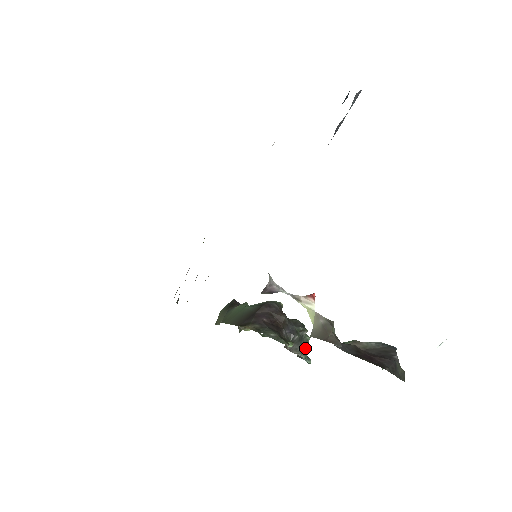
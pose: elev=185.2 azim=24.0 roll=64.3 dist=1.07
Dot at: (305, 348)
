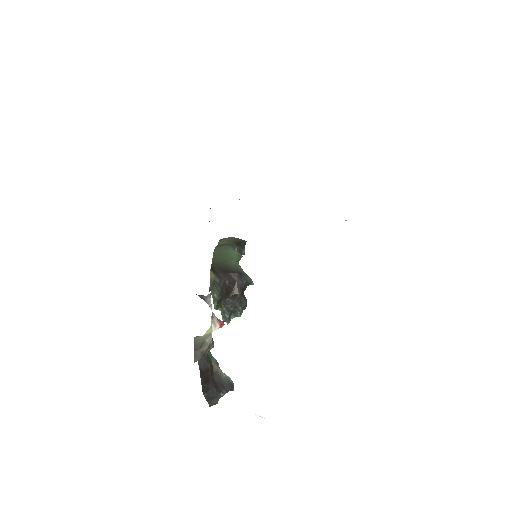
Dot at: (231, 317)
